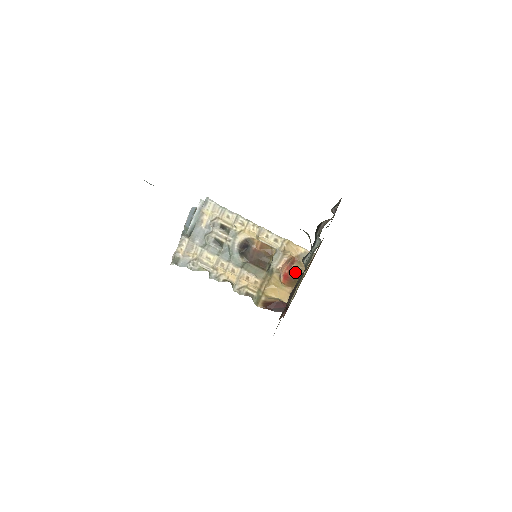
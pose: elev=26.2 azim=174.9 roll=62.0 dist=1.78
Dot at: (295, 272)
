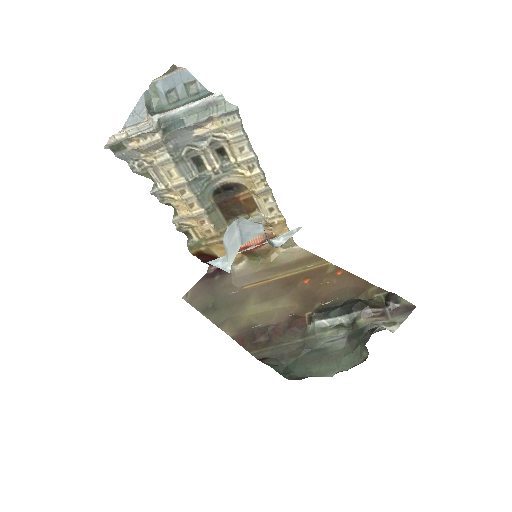
Dot at: (262, 251)
